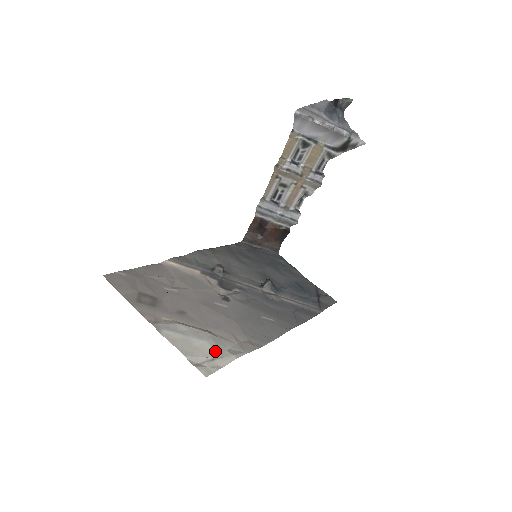
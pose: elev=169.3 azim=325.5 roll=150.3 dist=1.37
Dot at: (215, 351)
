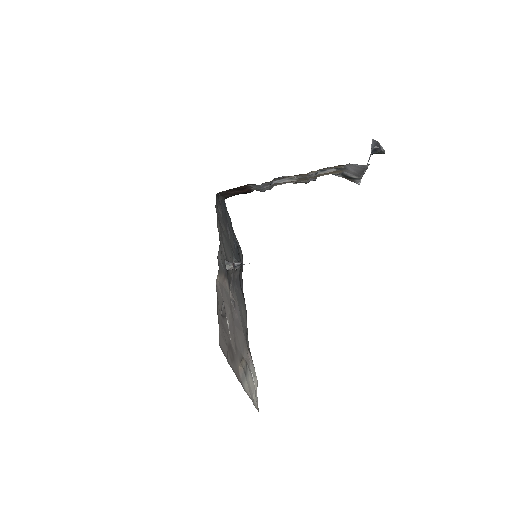
Dot at: (253, 382)
